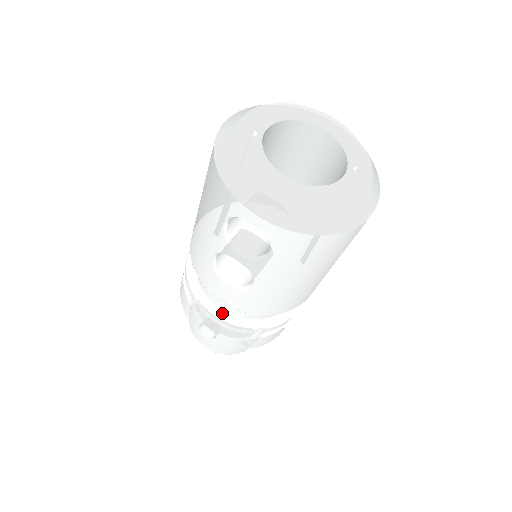
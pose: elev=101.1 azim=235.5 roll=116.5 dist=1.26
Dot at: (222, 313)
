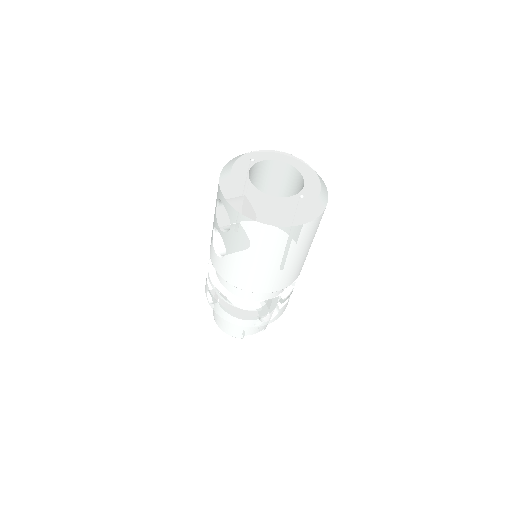
Dot at: (218, 283)
